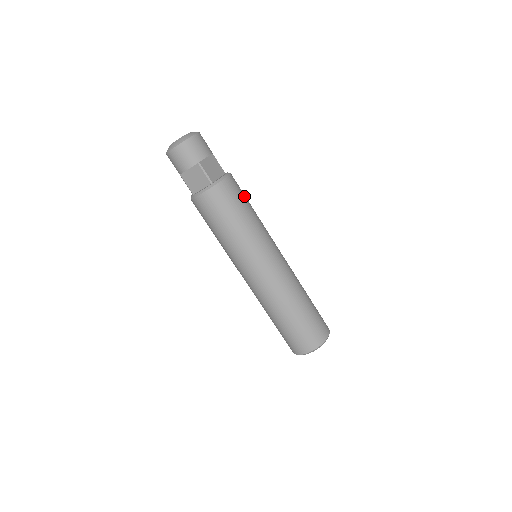
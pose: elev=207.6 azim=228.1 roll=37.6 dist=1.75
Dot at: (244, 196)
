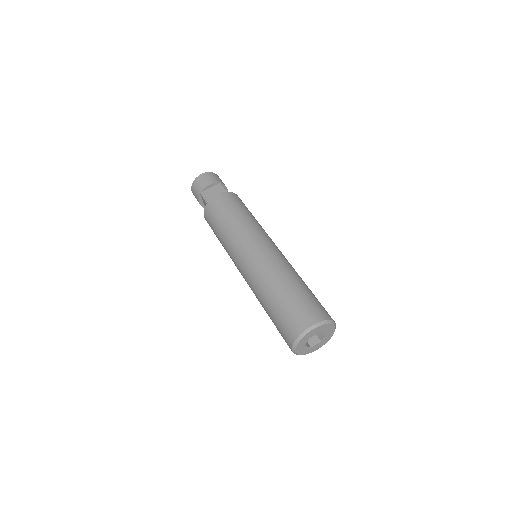
Dot at: (234, 205)
